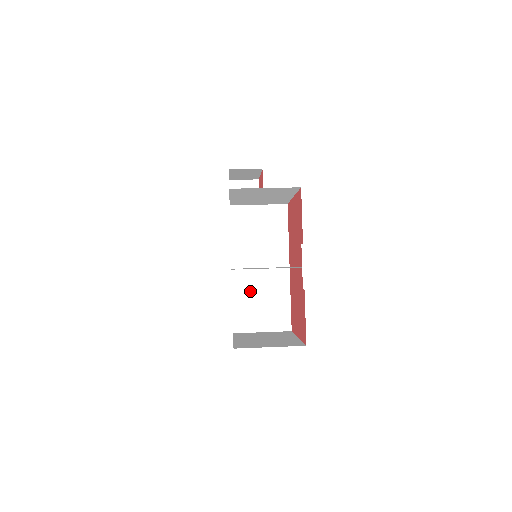
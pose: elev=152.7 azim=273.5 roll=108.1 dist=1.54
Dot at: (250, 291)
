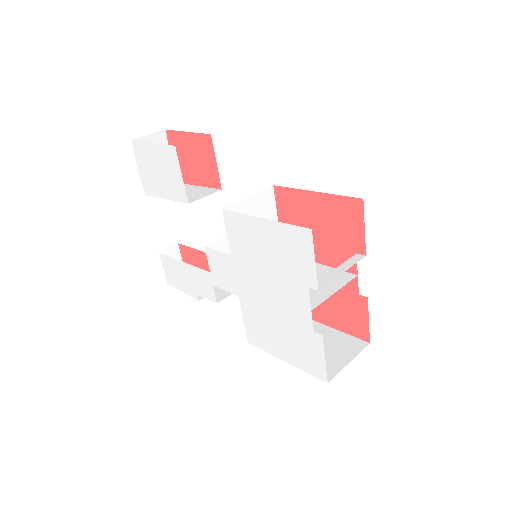
Dot at: occluded
